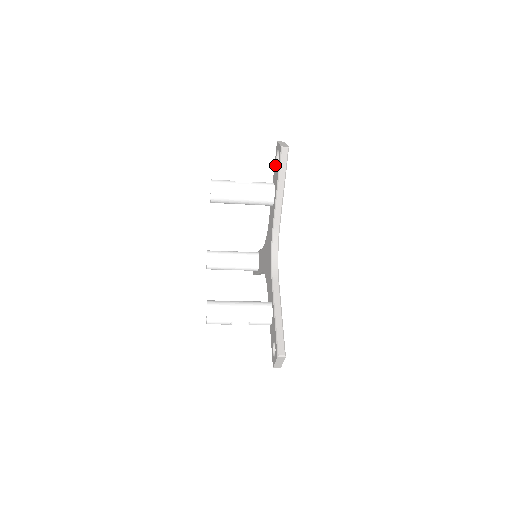
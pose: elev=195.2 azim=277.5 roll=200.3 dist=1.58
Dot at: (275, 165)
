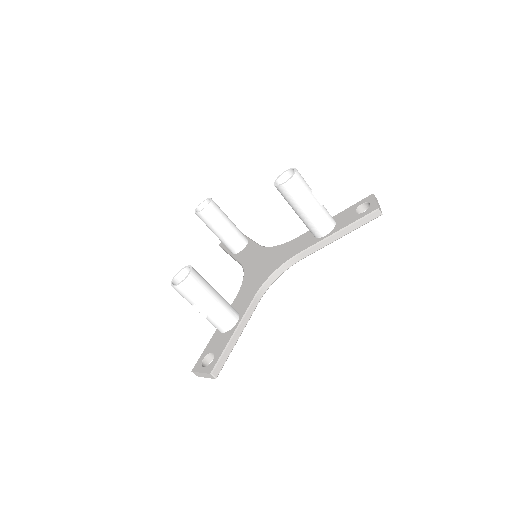
Dot at: (351, 209)
